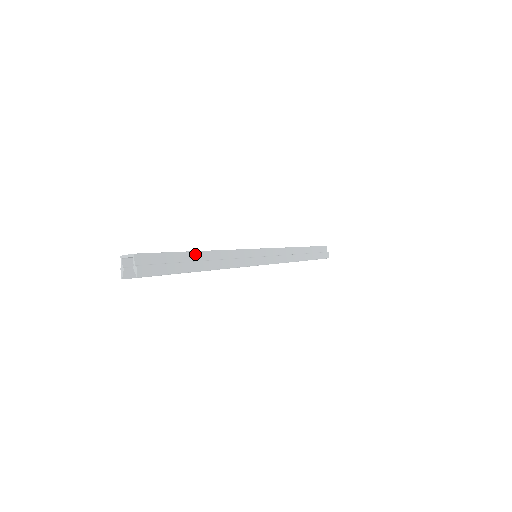
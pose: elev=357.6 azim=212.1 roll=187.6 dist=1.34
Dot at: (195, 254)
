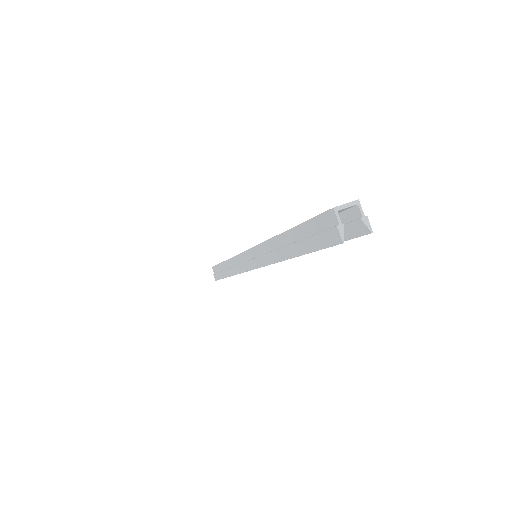
Dot at: occluded
